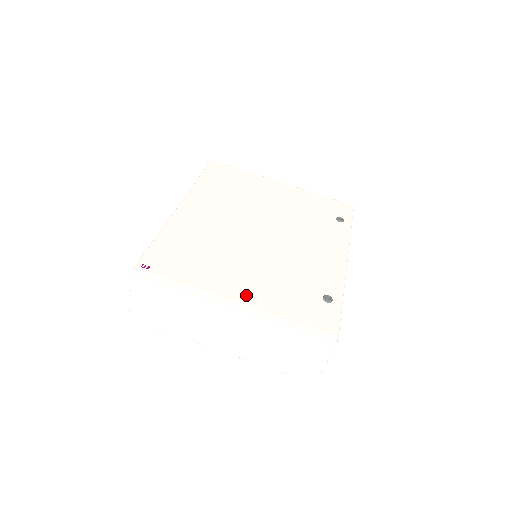
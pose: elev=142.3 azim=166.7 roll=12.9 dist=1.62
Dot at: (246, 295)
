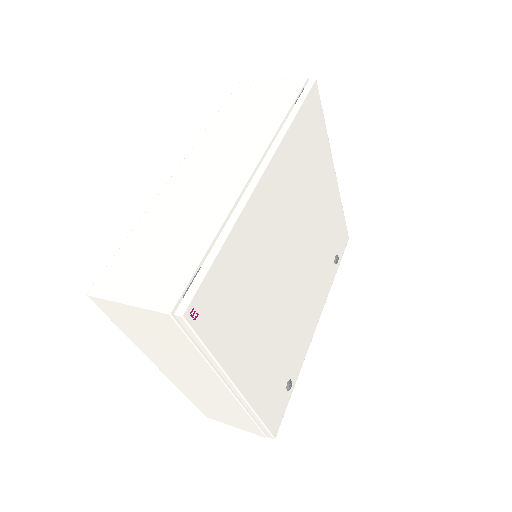
Dot at: (250, 379)
